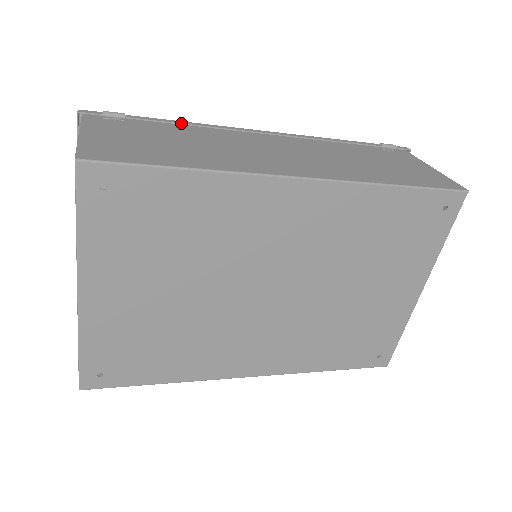
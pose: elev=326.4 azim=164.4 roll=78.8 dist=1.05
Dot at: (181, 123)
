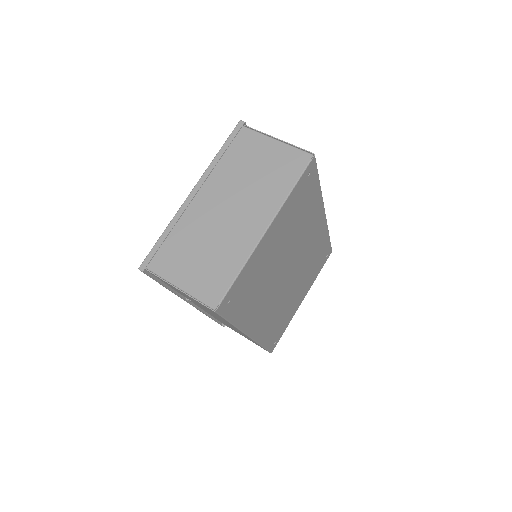
Dot at: occluded
